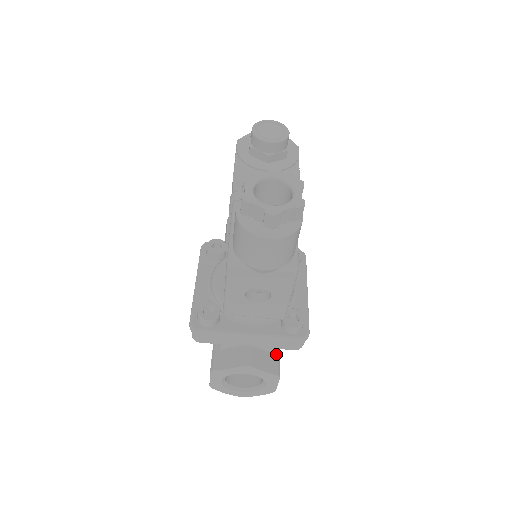
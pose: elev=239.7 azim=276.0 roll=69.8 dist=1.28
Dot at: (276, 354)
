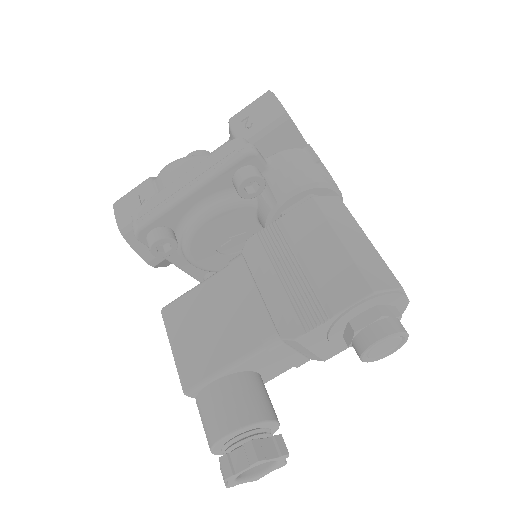
Dot at: occluded
